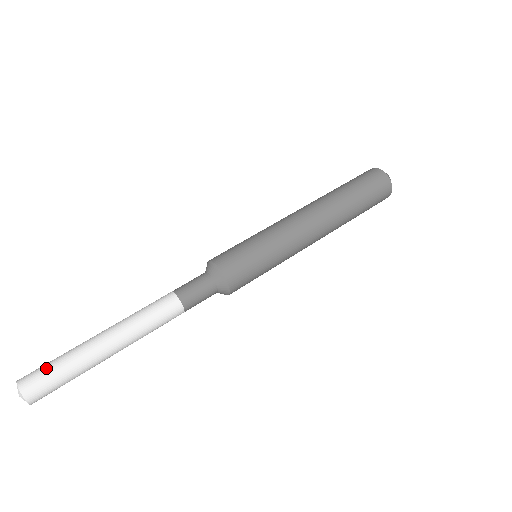
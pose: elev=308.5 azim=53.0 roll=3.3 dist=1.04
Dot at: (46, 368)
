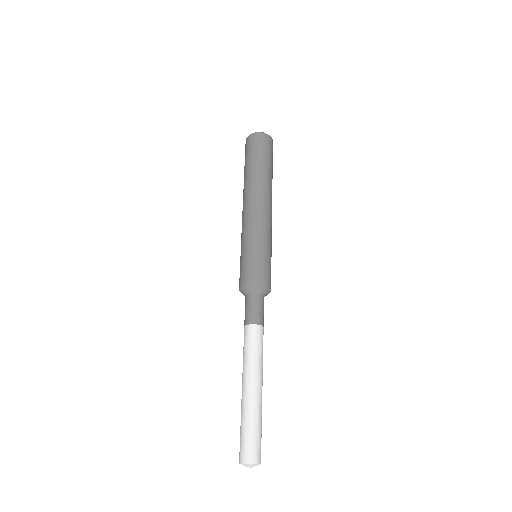
Dot at: (253, 439)
